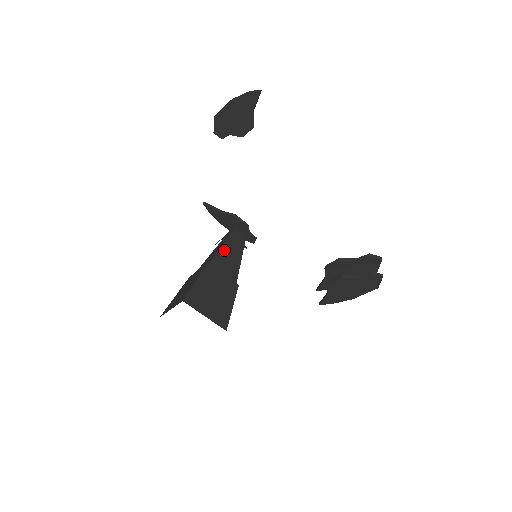
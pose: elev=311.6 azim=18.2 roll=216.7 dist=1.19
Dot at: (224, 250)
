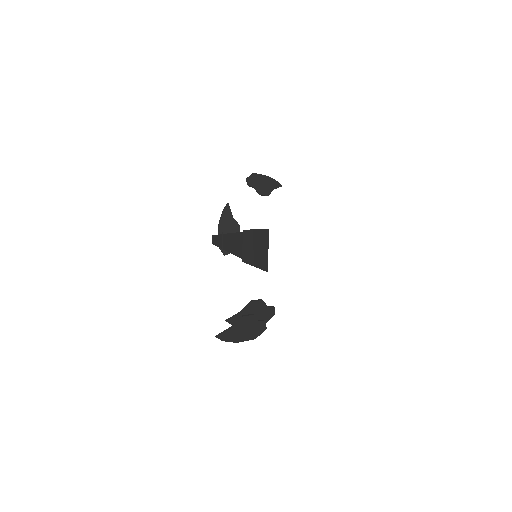
Dot at: occluded
